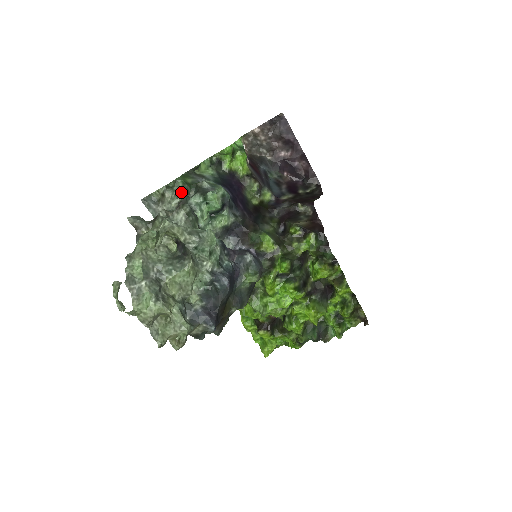
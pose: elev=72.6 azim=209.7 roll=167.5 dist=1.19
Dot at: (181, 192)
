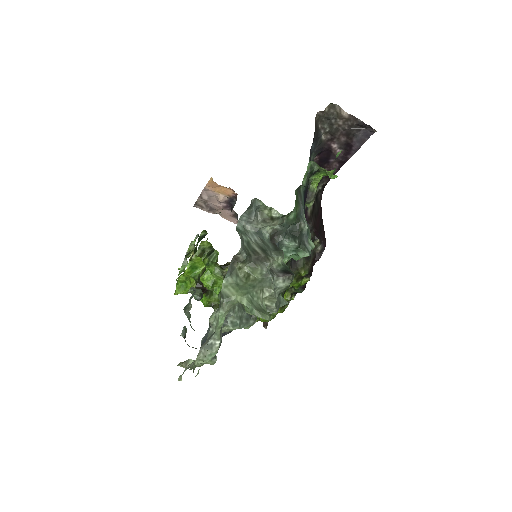
Dot at: (286, 225)
